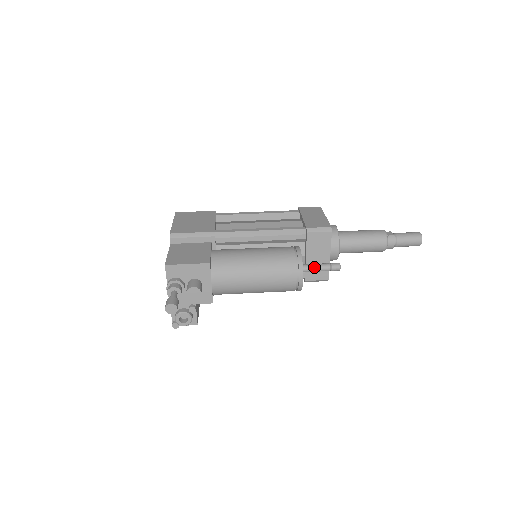
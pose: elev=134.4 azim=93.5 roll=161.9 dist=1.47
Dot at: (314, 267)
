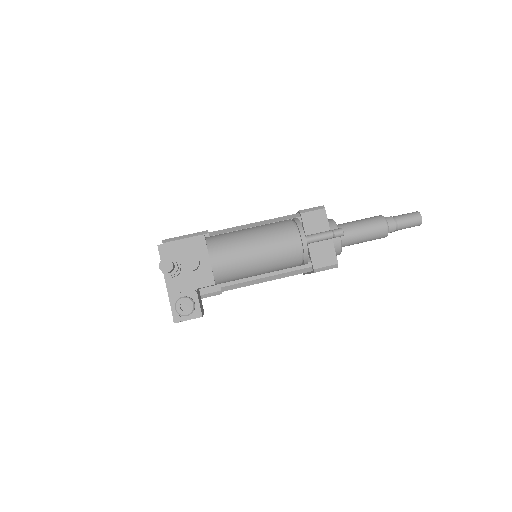
Dot at: (316, 235)
